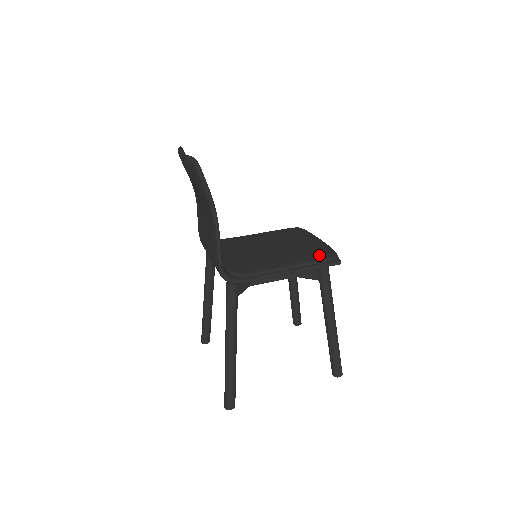
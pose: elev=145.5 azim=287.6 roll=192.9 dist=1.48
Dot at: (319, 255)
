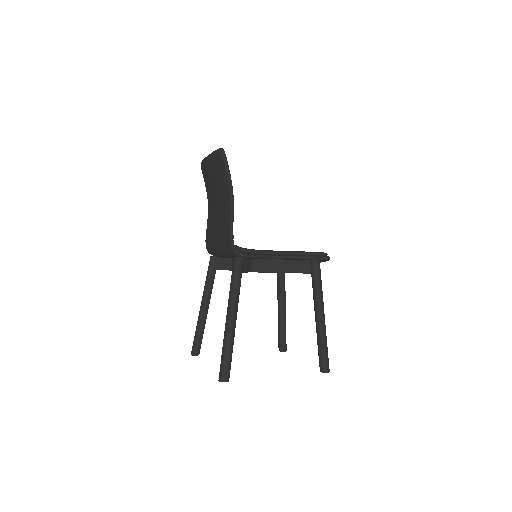
Dot at: occluded
